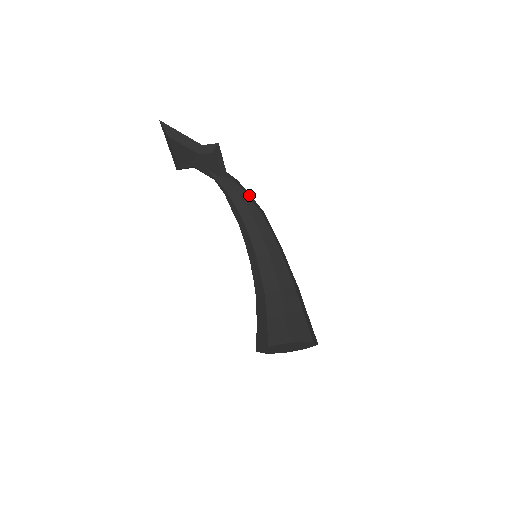
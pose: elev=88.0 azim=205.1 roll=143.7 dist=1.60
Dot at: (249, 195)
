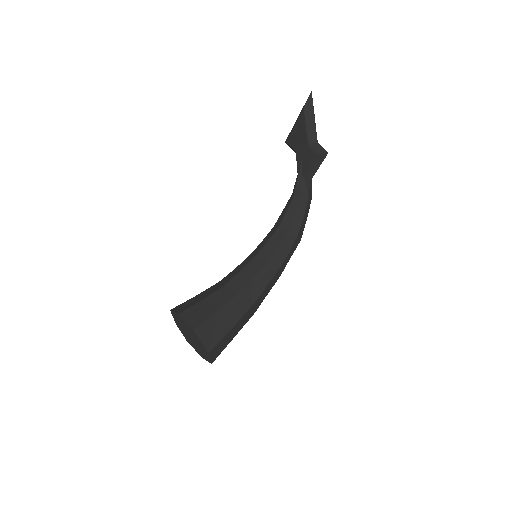
Dot at: (306, 215)
